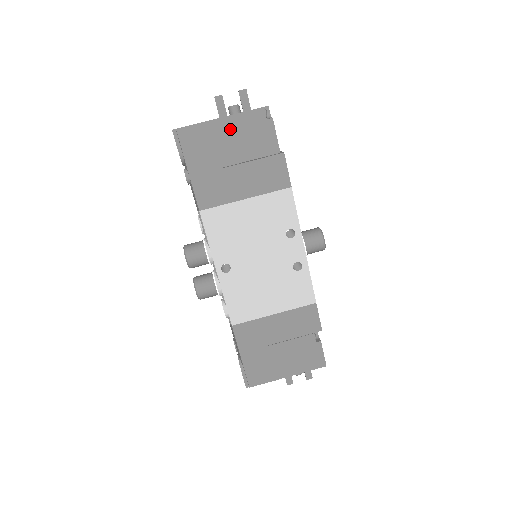
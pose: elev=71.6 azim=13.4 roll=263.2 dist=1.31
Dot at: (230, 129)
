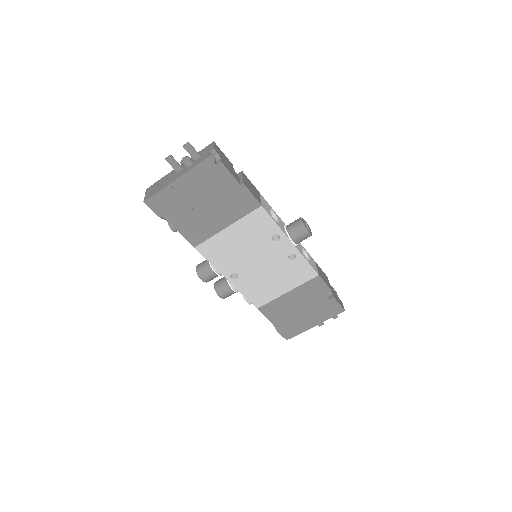
Dot at: (189, 184)
